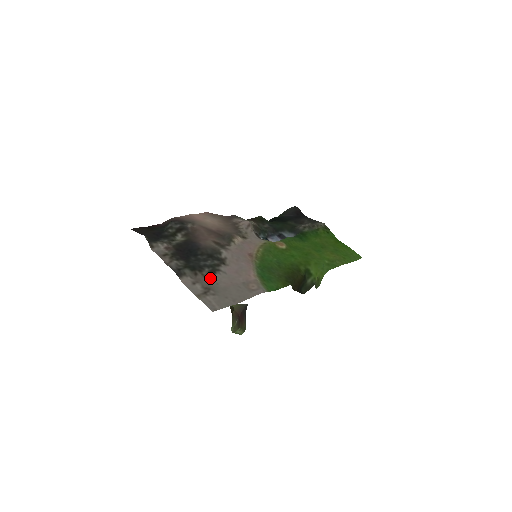
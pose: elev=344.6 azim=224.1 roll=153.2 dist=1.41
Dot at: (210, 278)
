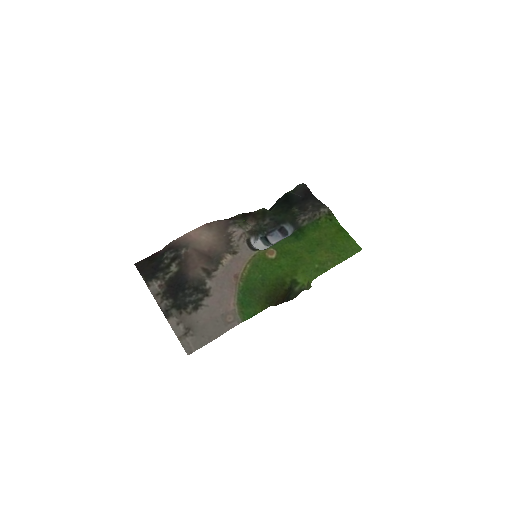
Dot at: (193, 315)
